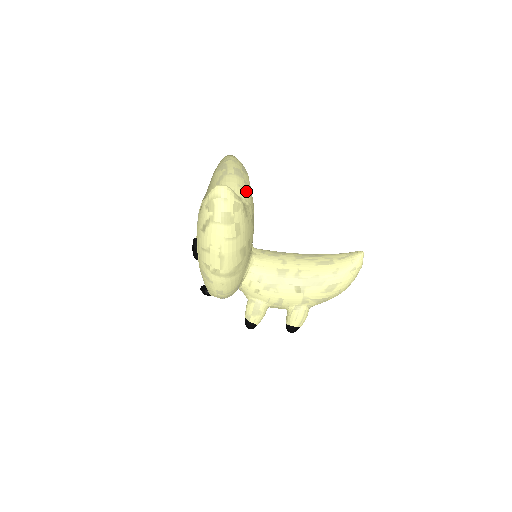
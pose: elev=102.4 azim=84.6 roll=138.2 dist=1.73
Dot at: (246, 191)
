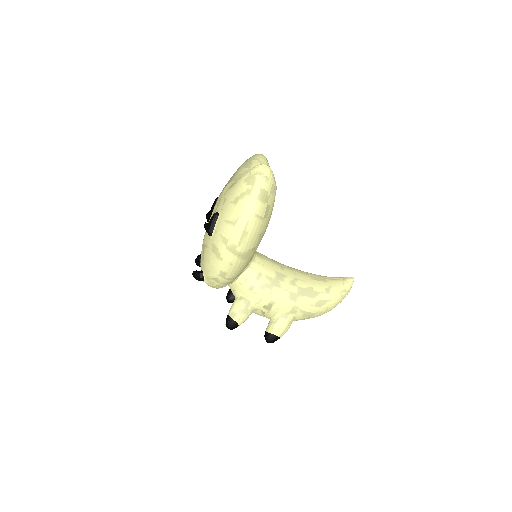
Dot at: occluded
